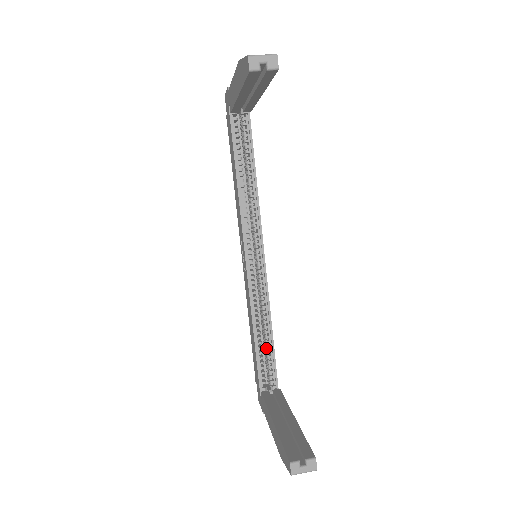
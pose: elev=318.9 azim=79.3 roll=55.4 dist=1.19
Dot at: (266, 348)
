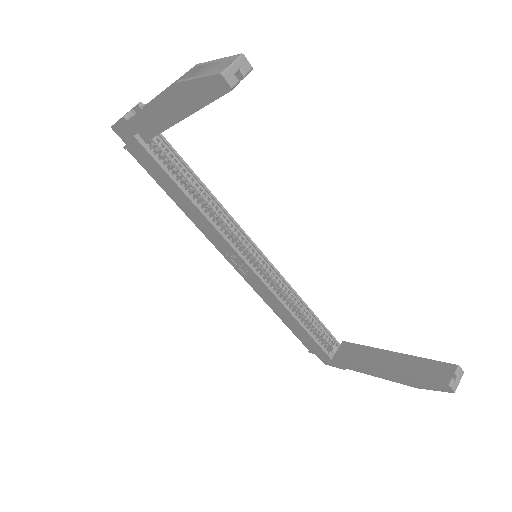
Dot at: (309, 321)
